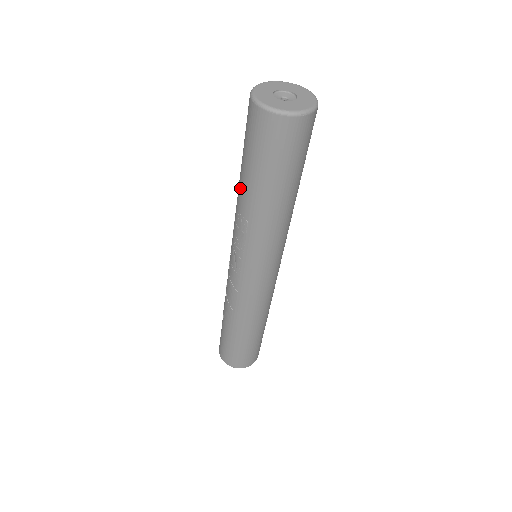
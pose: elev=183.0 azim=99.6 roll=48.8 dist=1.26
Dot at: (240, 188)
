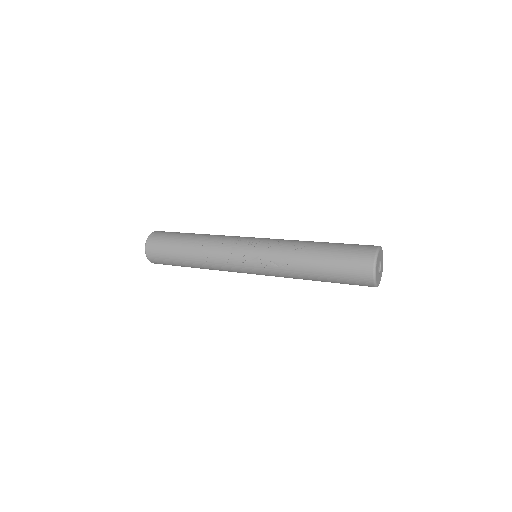
Dot at: (310, 259)
